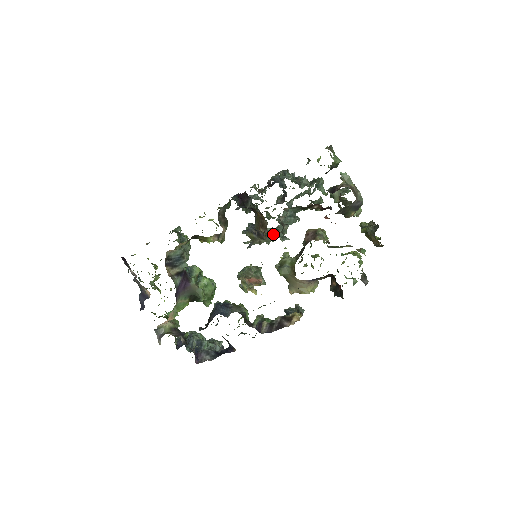
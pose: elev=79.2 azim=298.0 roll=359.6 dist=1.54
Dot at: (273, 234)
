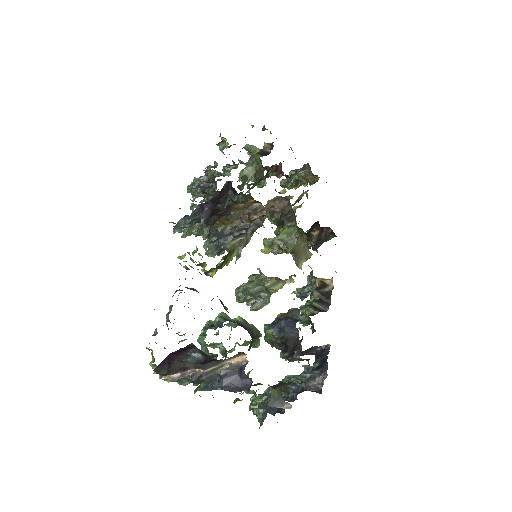
Dot at: occluded
